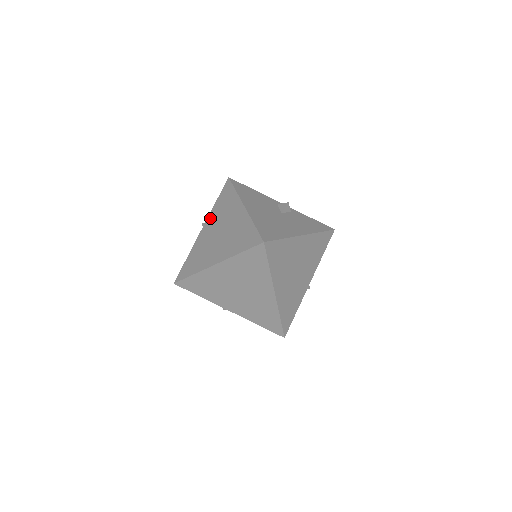
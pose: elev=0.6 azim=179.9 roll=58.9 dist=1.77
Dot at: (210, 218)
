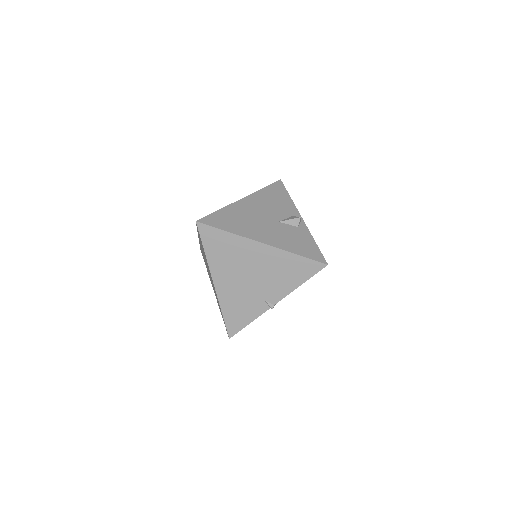
Dot at: occluded
